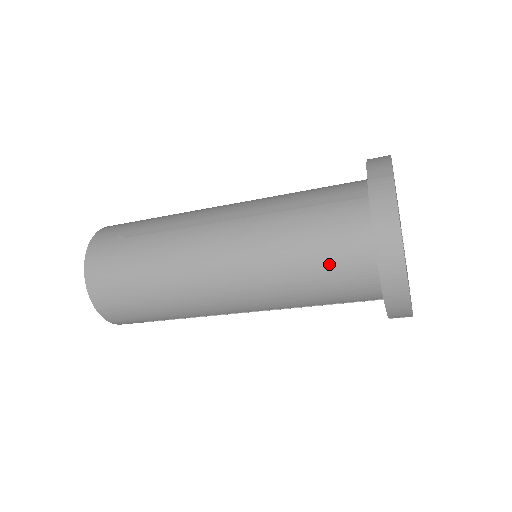
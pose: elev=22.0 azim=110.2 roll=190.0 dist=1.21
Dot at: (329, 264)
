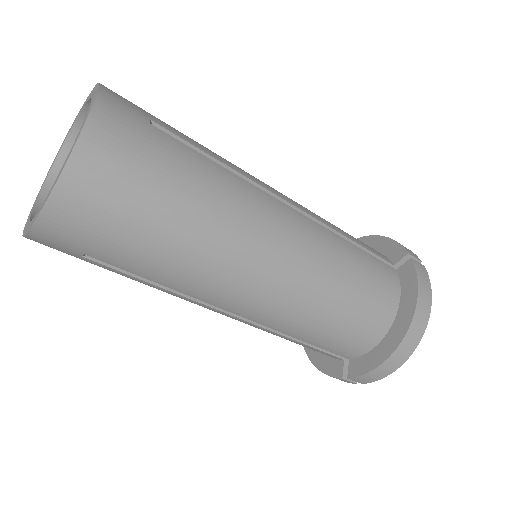
Dot at: (362, 310)
